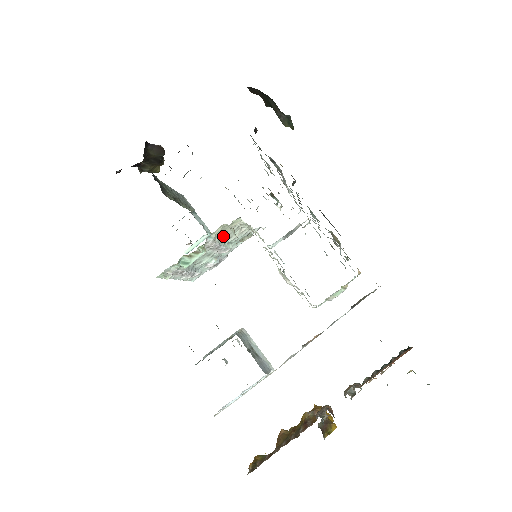
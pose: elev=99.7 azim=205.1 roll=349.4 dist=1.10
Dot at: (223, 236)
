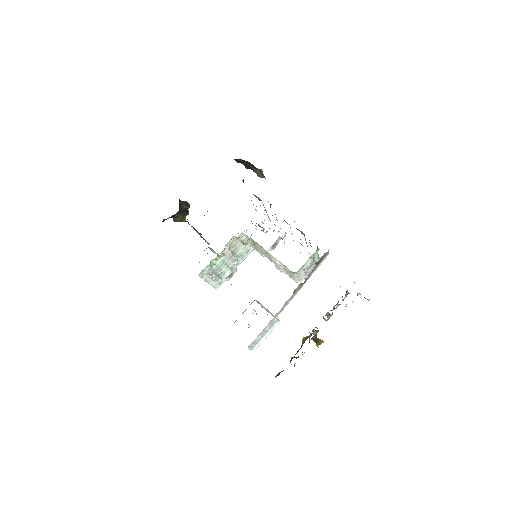
Dot at: (233, 248)
